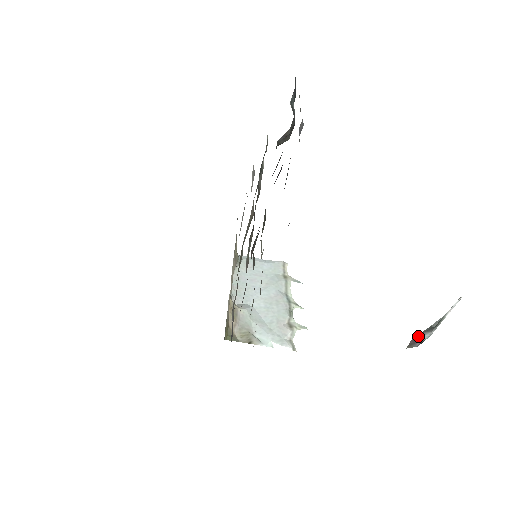
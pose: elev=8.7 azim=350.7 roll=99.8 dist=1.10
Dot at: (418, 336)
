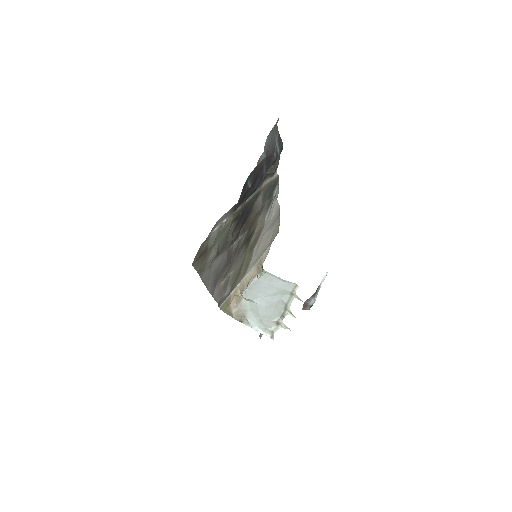
Dot at: (307, 300)
